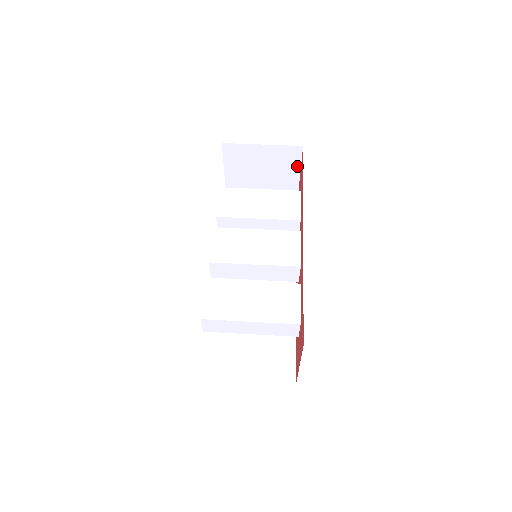
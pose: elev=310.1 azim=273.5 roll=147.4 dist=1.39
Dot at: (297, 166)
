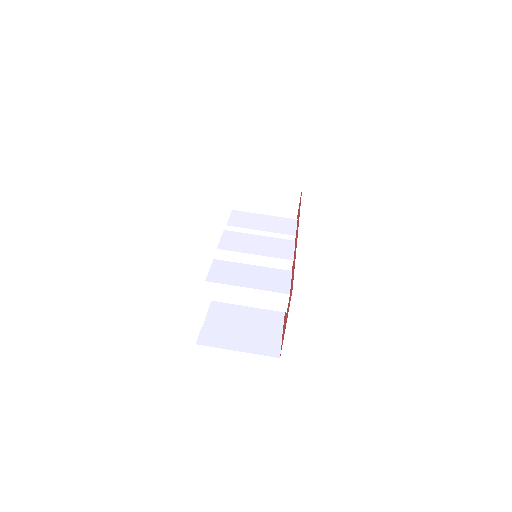
Dot at: (296, 205)
